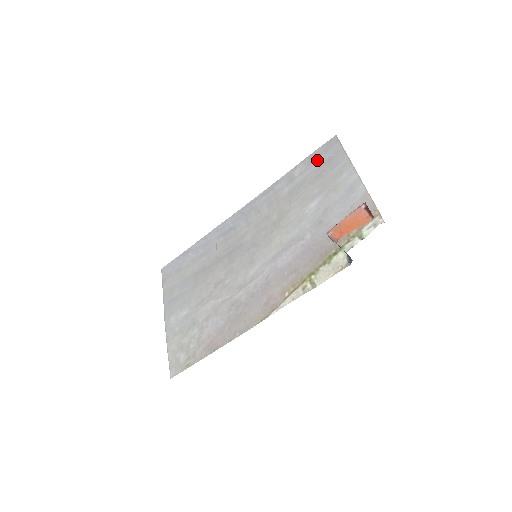
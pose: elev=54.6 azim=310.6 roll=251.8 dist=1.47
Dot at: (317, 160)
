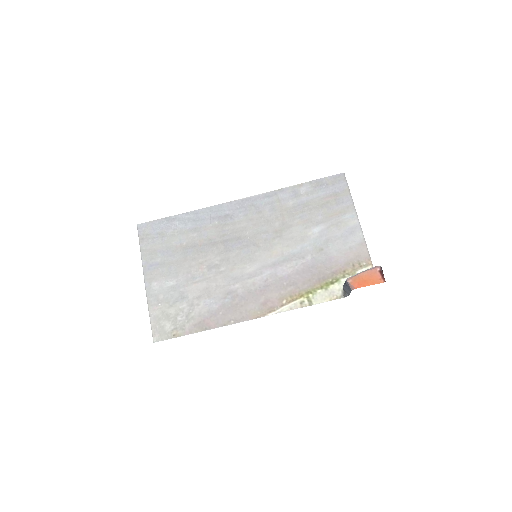
Dot at: (324, 188)
